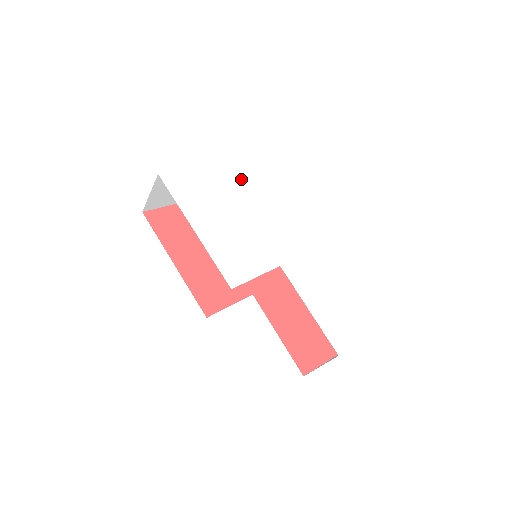
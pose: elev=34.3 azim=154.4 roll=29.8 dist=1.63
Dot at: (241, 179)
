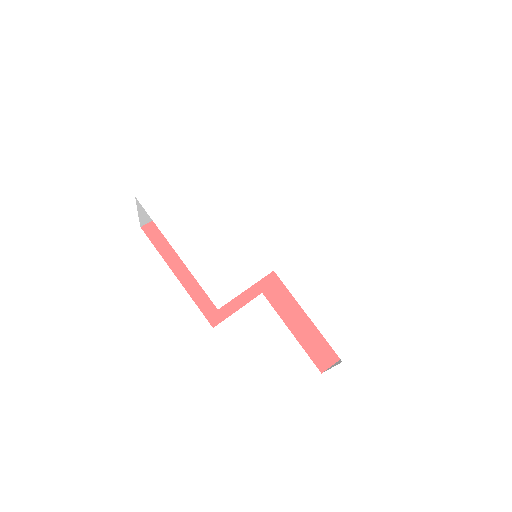
Dot at: (227, 177)
